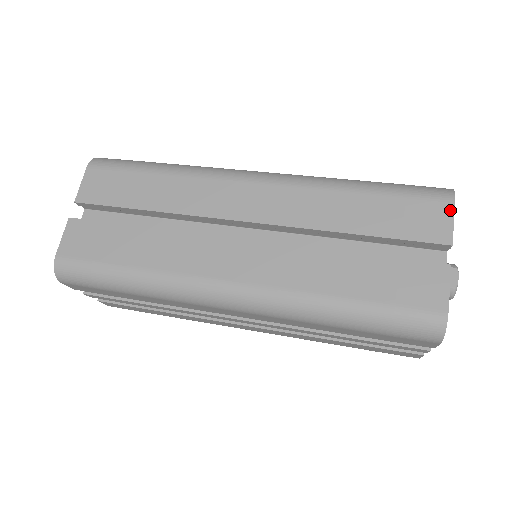
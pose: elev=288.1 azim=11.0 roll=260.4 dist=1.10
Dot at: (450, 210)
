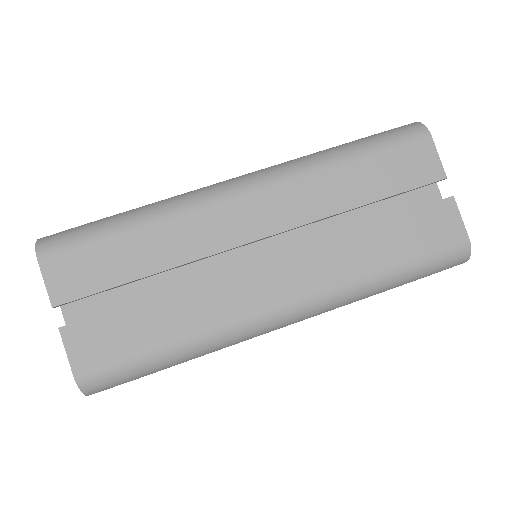
Dot at: (431, 146)
